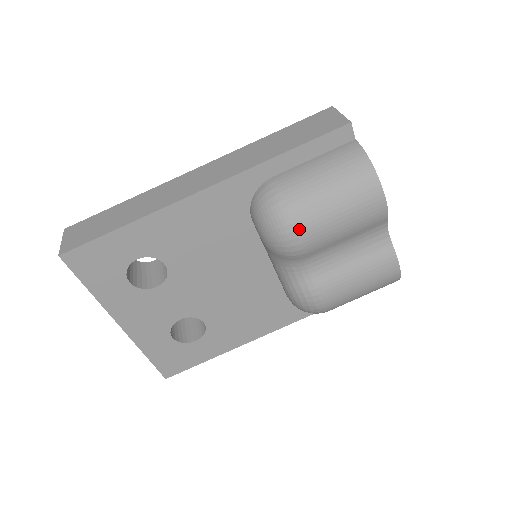
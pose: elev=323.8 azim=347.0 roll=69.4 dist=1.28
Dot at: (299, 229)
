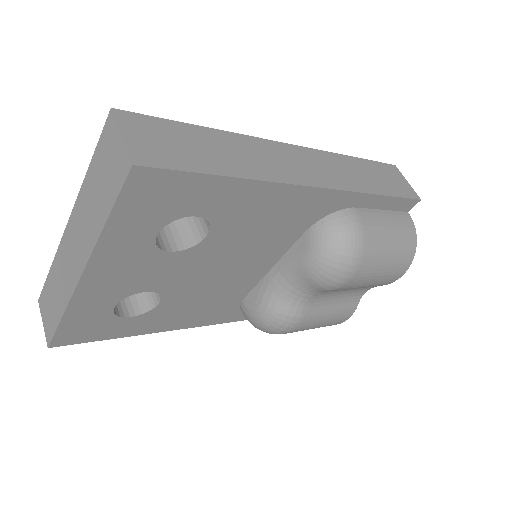
Dot at: (356, 272)
